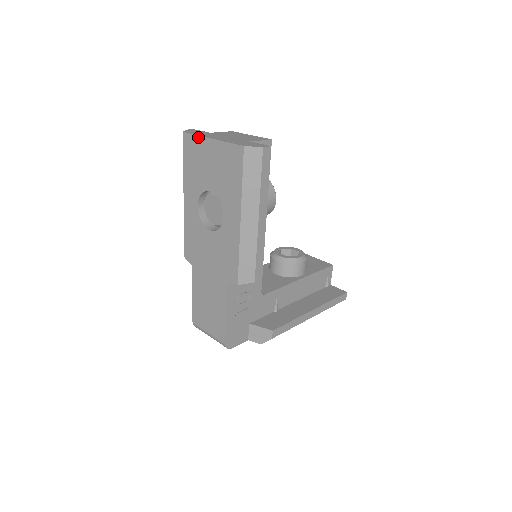
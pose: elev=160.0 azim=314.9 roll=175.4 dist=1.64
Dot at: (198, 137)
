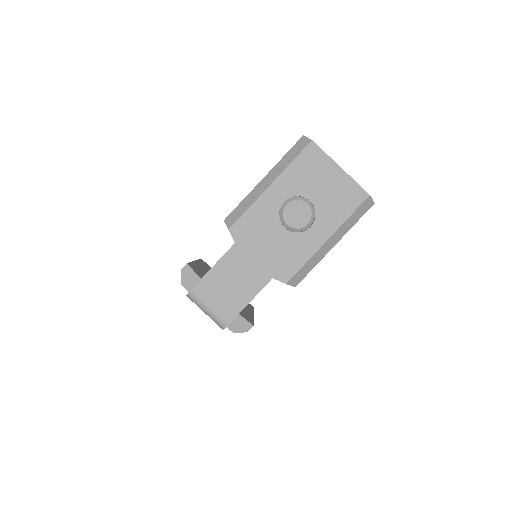
Dot at: (327, 156)
